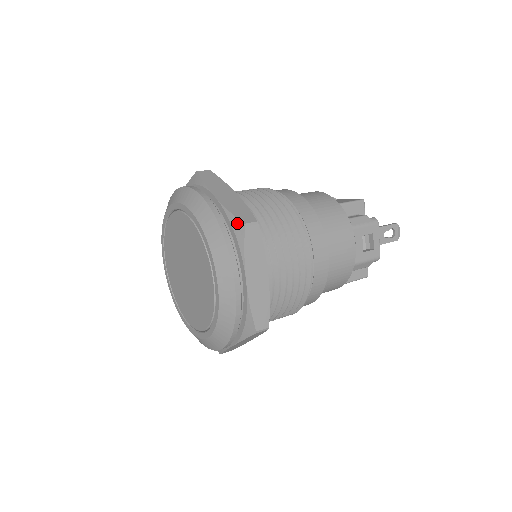
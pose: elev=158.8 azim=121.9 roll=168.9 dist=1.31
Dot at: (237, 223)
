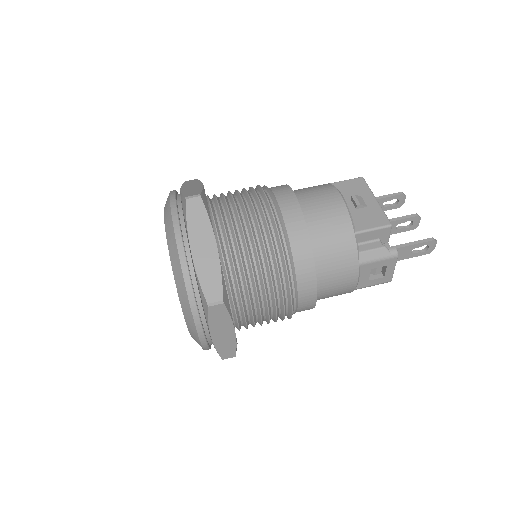
Dot at: (203, 297)
